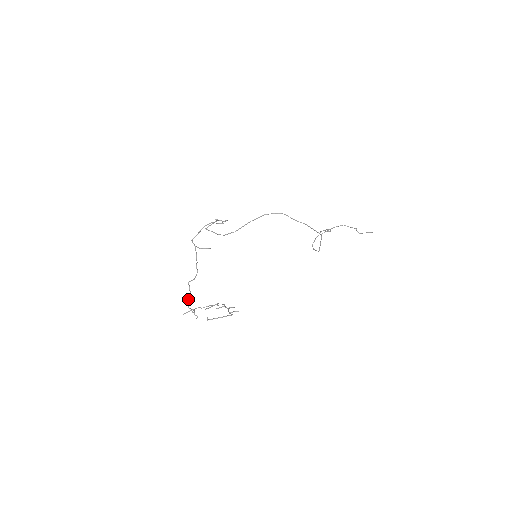
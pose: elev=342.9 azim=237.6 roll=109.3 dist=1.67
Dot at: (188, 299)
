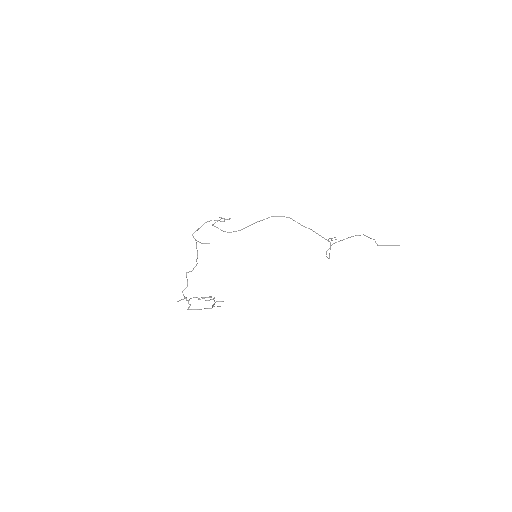
Dot at: (185, 288)
